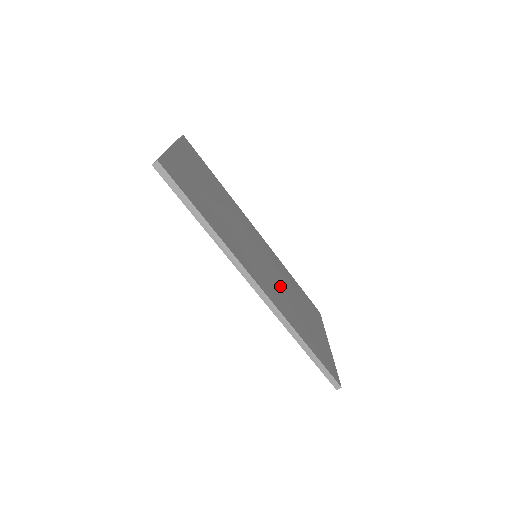
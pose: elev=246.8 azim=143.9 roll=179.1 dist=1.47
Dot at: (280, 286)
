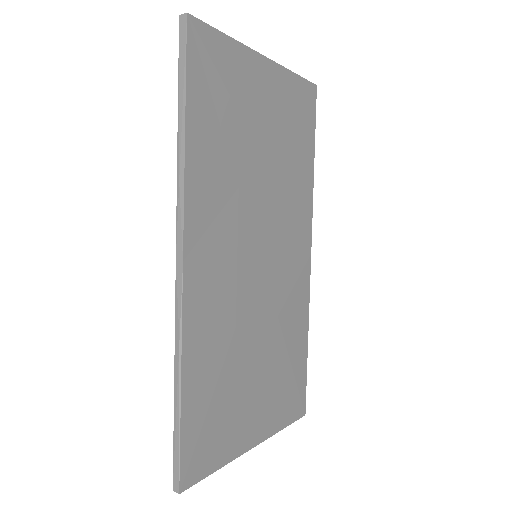
Dot at: (247, 312)
